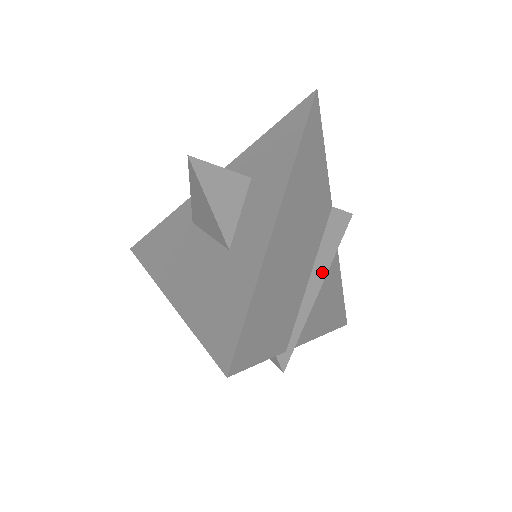
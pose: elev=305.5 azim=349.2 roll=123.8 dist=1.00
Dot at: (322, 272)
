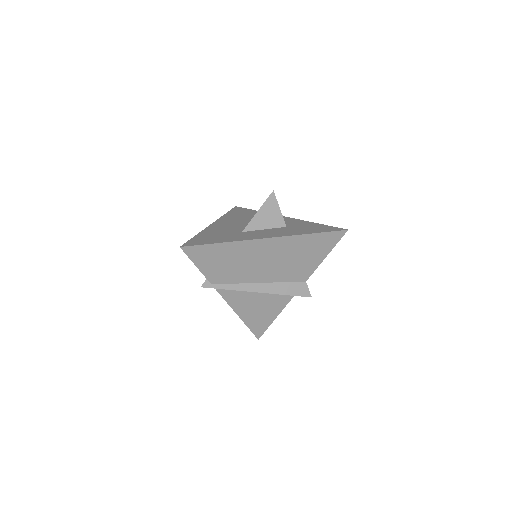
Dot at: (264, 290)
